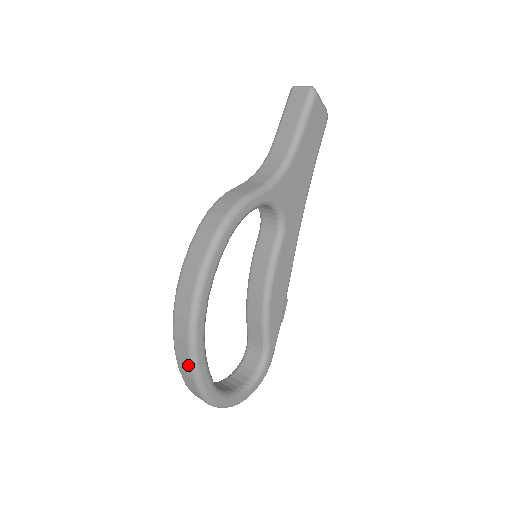
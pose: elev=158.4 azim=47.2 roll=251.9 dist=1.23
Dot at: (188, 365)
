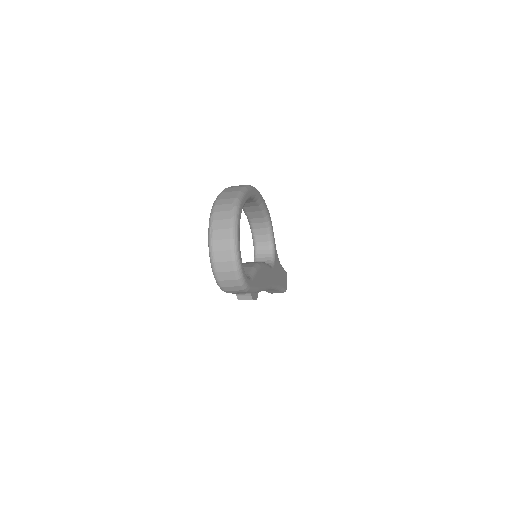
Dot at: (239, 188)
